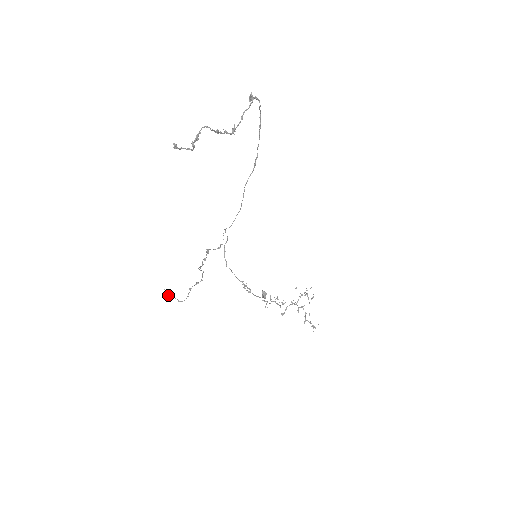
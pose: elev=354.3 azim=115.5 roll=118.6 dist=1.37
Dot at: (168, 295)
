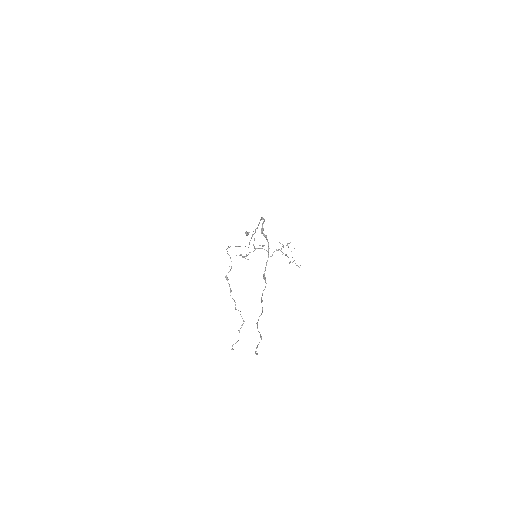
Dot at: (232, 348)
